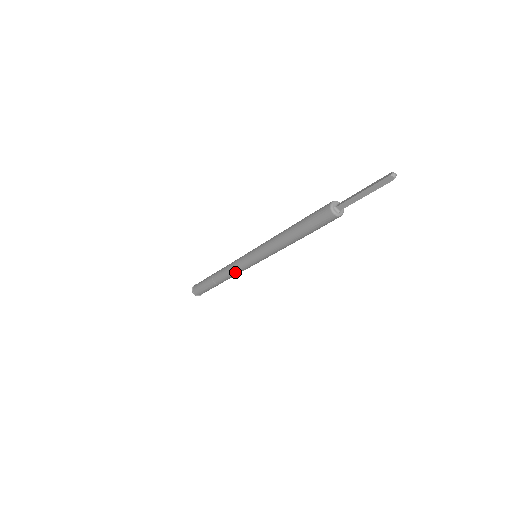
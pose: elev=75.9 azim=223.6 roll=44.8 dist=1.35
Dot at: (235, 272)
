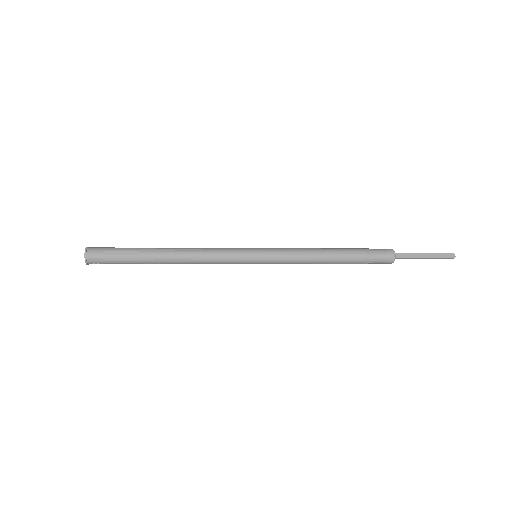
Dot at: (211, 255)
